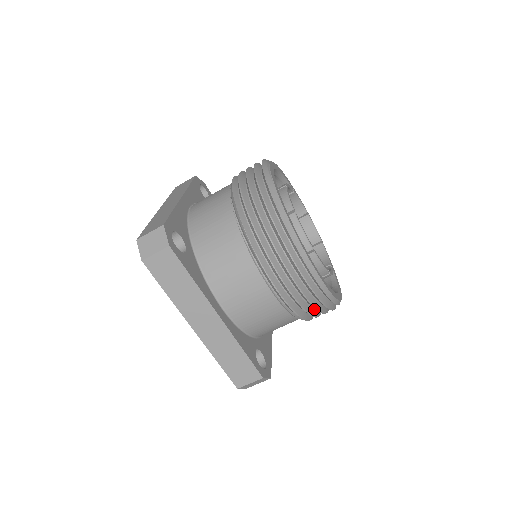
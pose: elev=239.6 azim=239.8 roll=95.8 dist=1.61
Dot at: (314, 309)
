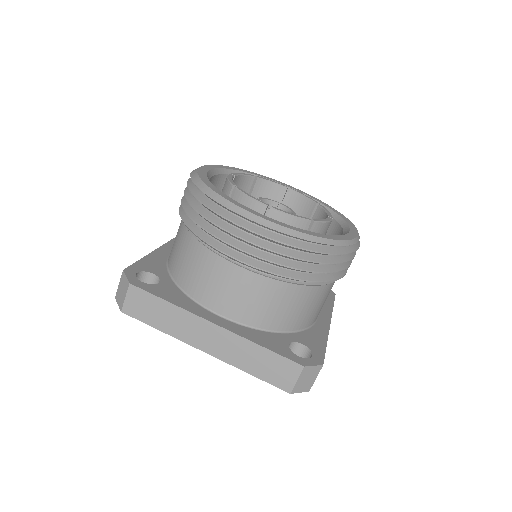
Dot at: (317, 265)
